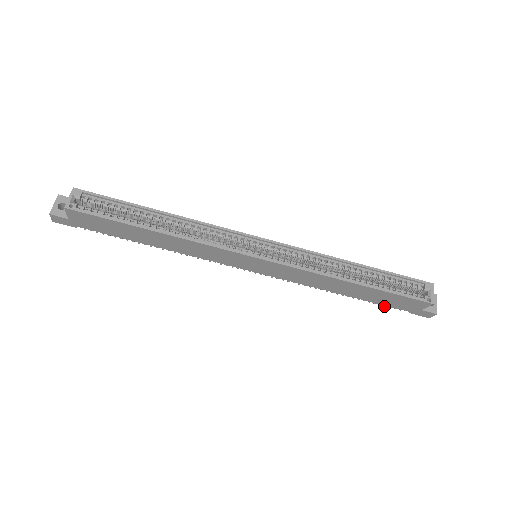
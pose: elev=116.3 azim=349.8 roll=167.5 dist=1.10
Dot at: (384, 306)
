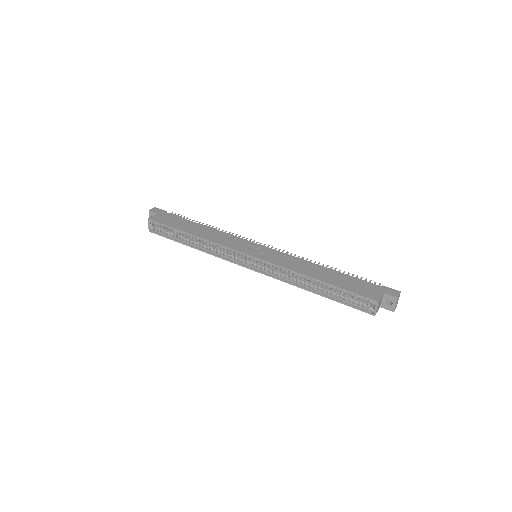
Dot at: occluded
